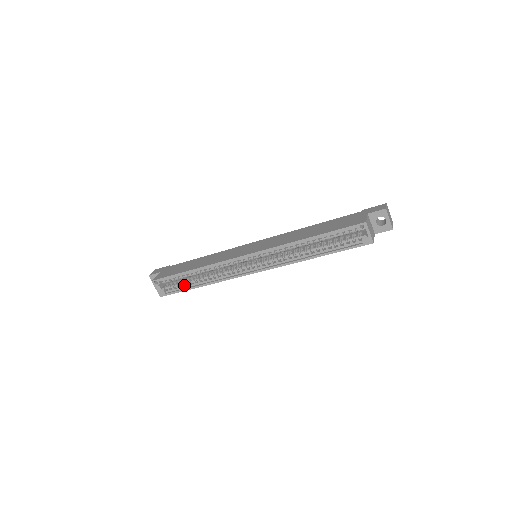
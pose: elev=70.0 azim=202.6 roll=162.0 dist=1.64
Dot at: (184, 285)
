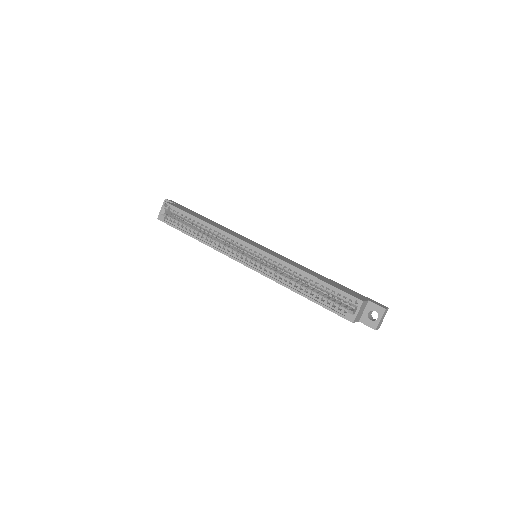
Dot at: (183, 227)
